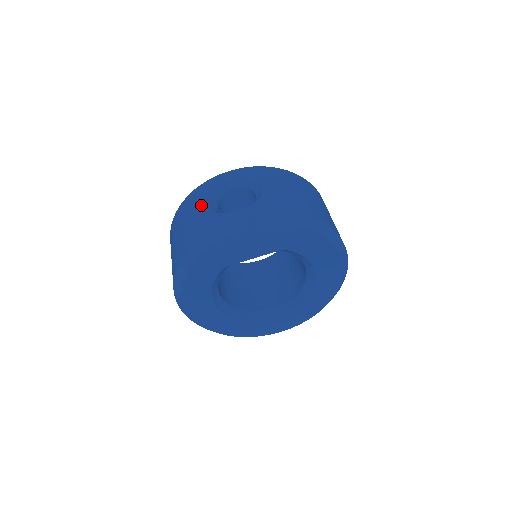
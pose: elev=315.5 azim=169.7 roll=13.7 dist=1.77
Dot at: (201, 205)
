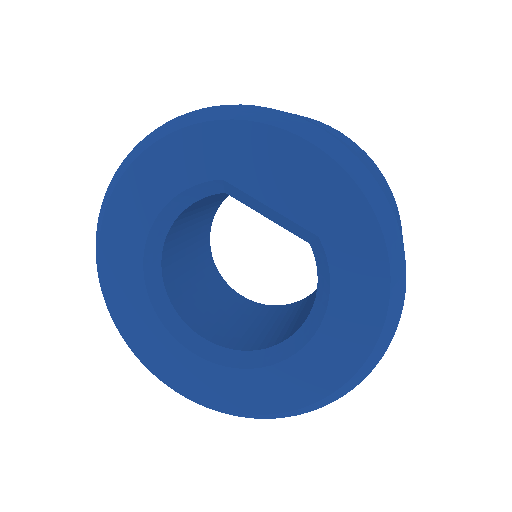
Dot at: occluded
